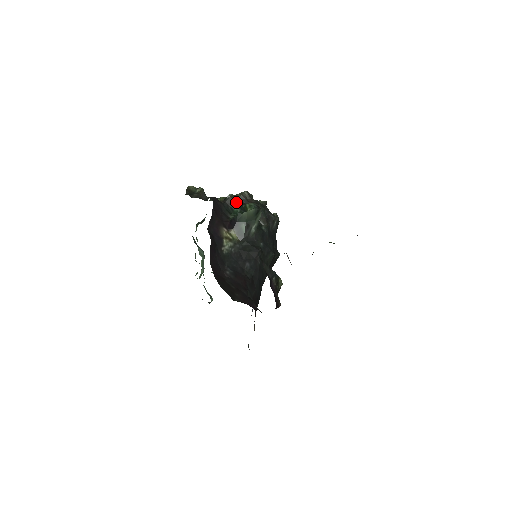
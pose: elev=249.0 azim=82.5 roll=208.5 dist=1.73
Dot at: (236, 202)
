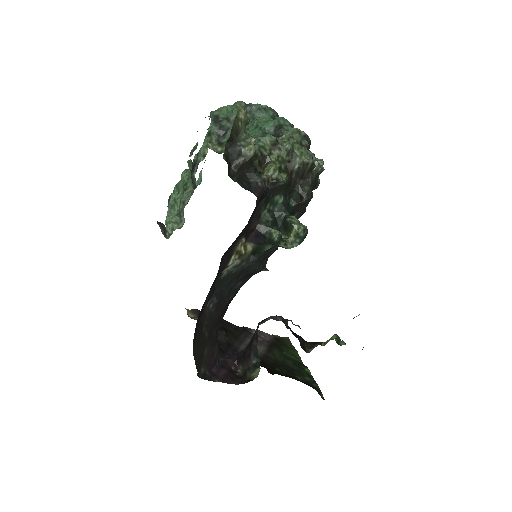
Dot at: occluded
